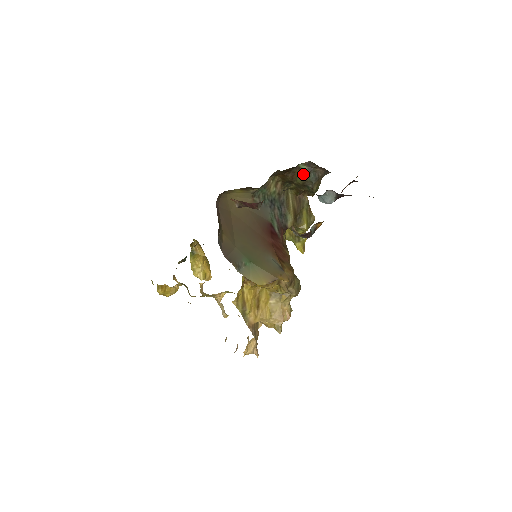
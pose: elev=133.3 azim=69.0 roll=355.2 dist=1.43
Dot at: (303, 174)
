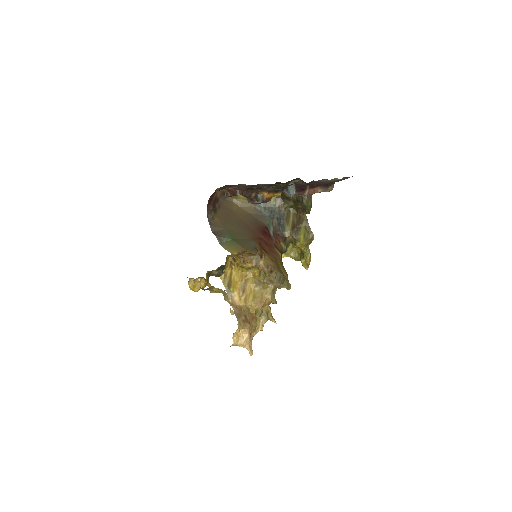
Dot at: occluded
